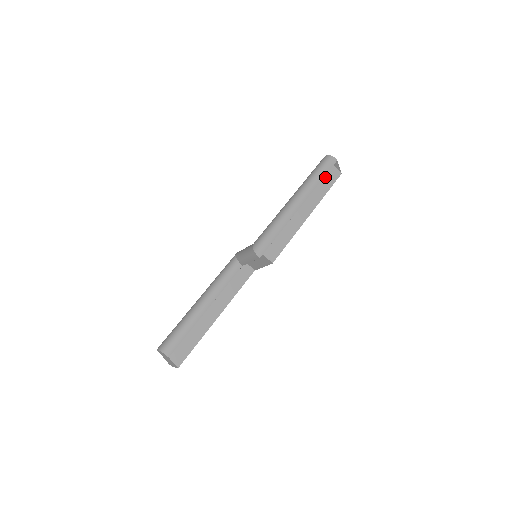
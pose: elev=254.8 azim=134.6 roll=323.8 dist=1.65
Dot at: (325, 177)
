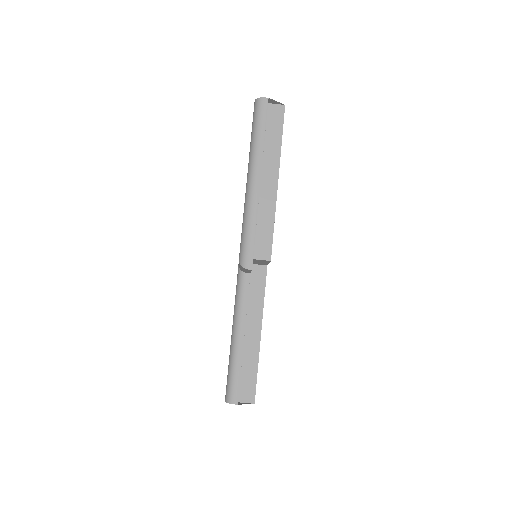
Dot at: (269, 125)
